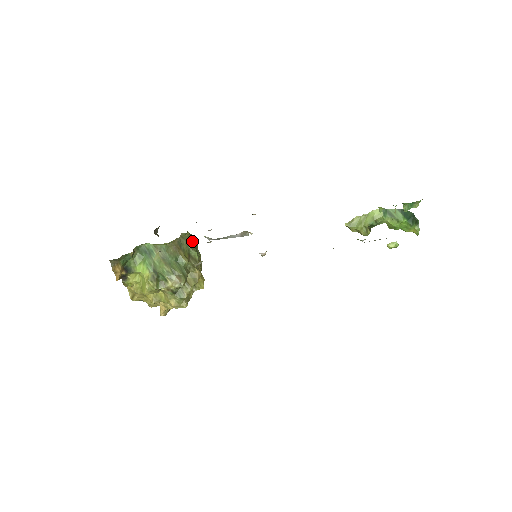
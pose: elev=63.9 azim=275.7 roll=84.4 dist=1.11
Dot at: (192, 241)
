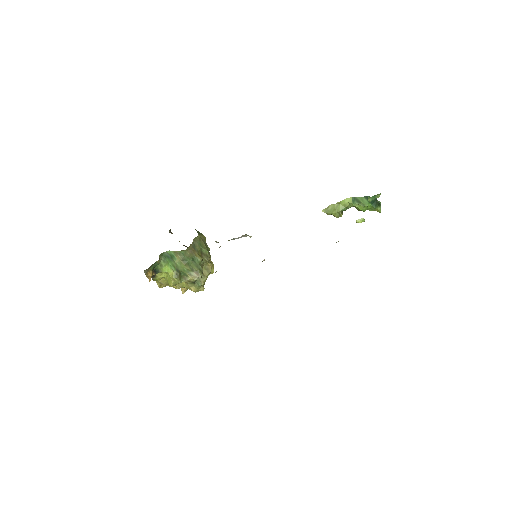
Dot at: (202, 241)
